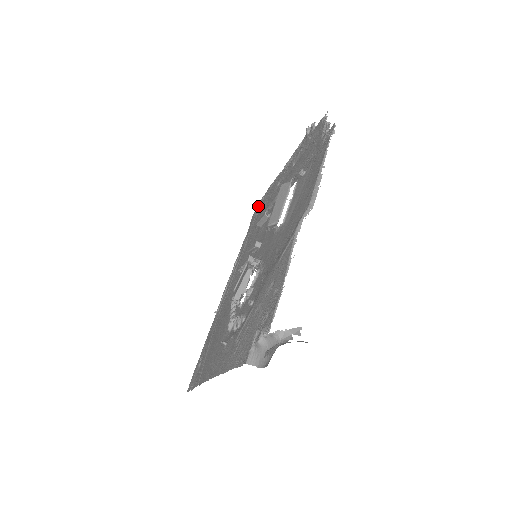
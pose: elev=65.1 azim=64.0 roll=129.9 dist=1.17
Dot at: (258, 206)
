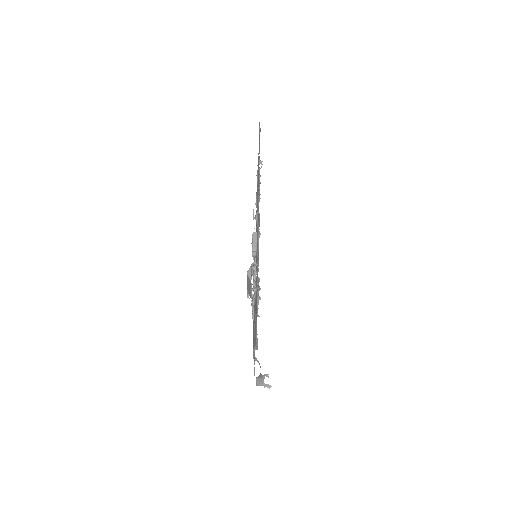
Dot at: (259, 132)
